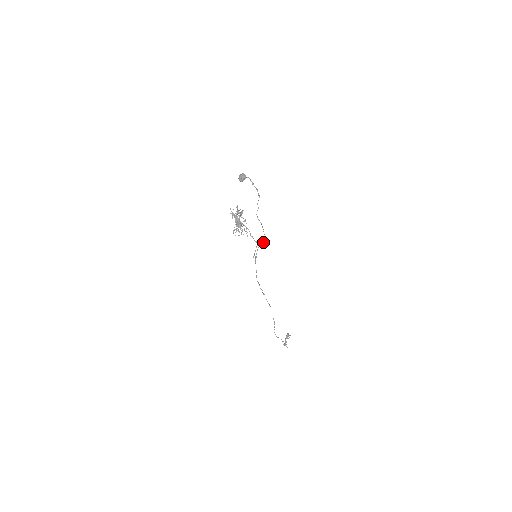
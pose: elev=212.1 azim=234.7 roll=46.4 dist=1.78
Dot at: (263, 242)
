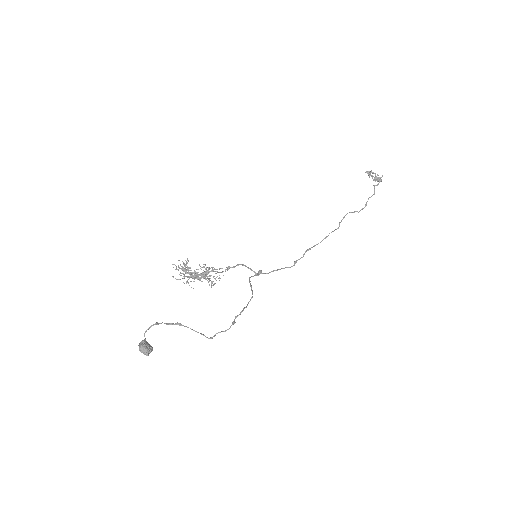
Dot at: occluded
